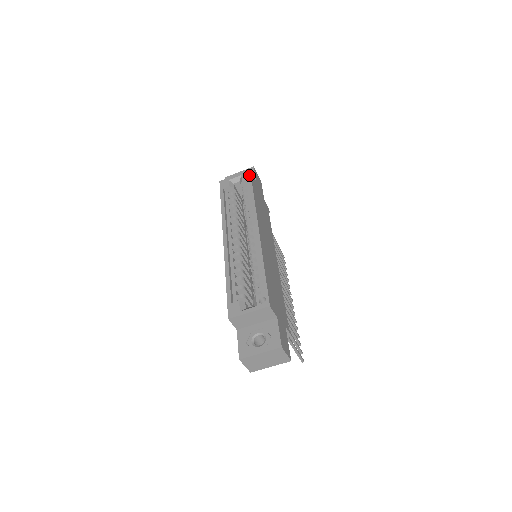
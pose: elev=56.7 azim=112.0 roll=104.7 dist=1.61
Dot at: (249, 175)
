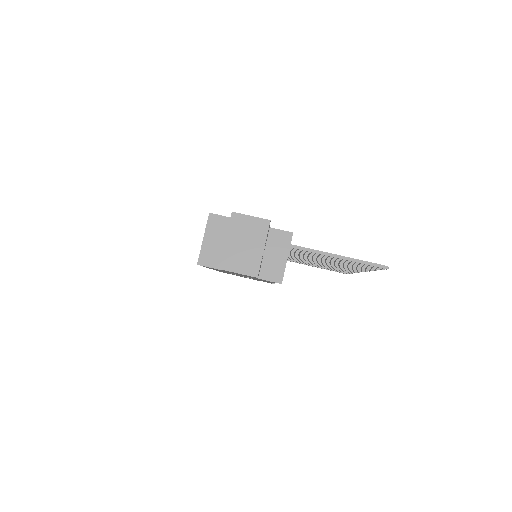
Dot at: occluded
